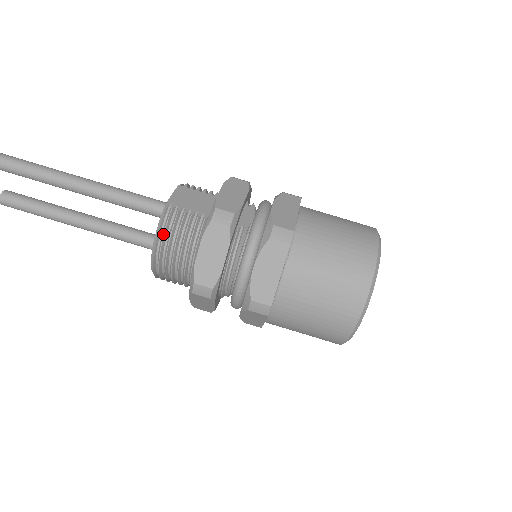
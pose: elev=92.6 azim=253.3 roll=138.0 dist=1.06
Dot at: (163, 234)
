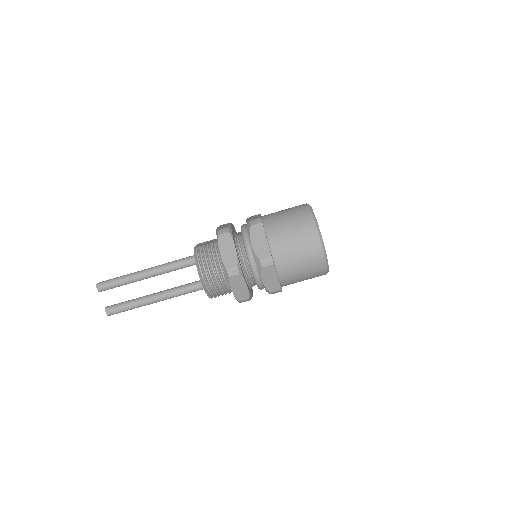
Dot at: (199, 259)
